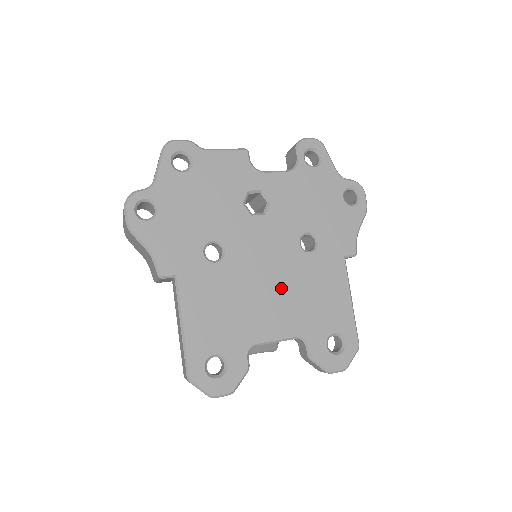
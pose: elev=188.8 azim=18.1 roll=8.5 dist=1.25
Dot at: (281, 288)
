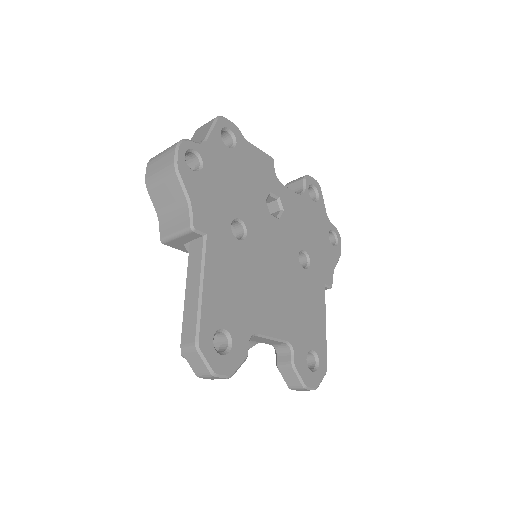
Dot at: (282, 289)
